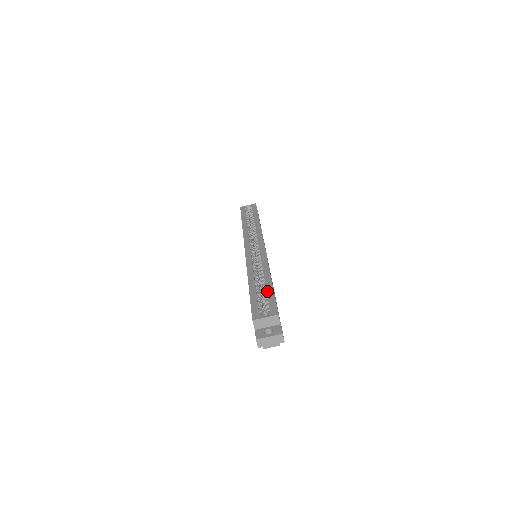
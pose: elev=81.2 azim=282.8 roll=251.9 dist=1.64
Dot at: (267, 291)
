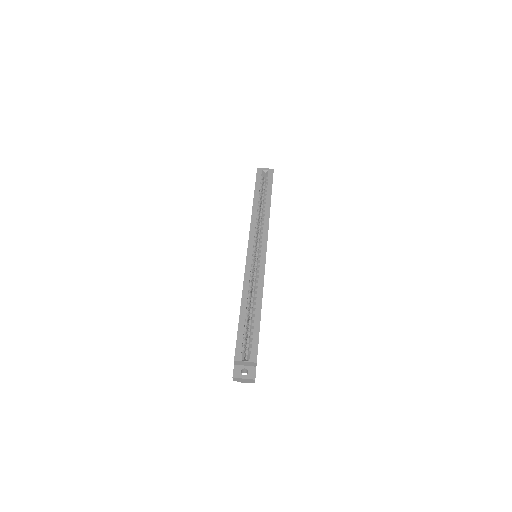
Dot at: (254, 326)
